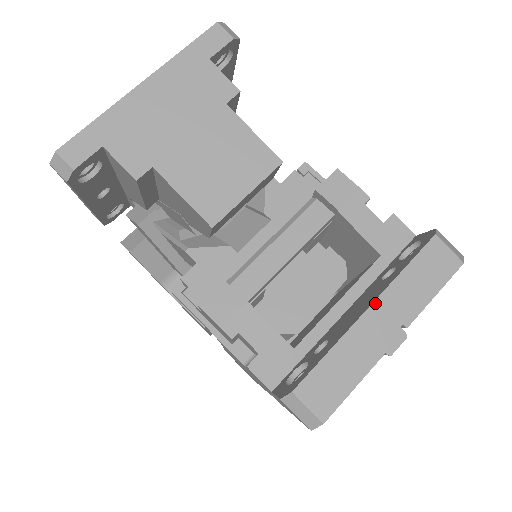
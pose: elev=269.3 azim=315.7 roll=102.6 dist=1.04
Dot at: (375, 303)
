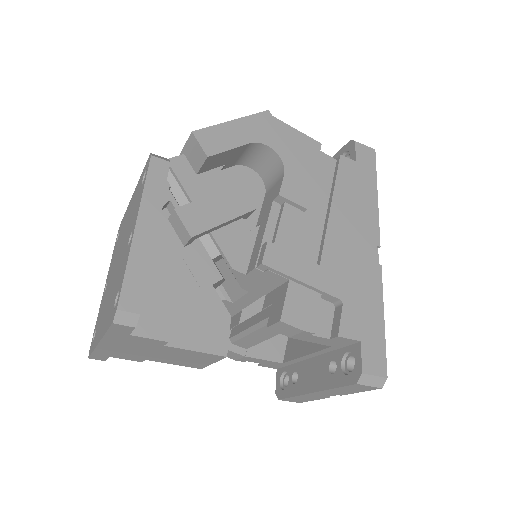
Dot at: (317, 392)
